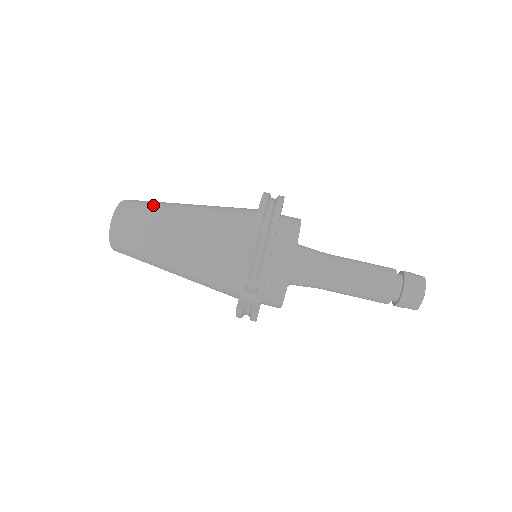
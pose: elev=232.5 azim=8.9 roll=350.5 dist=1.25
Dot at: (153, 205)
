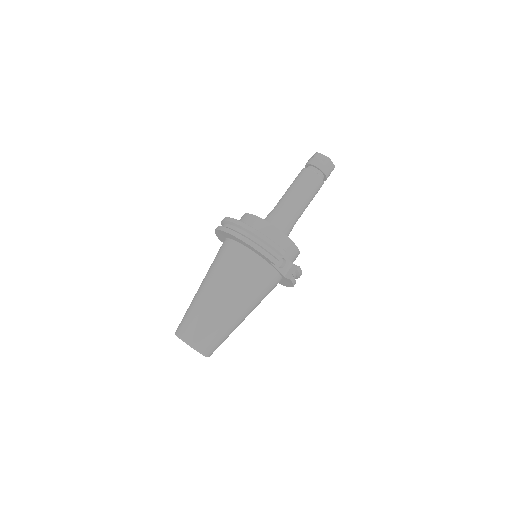
Dot at: (191, 312)
